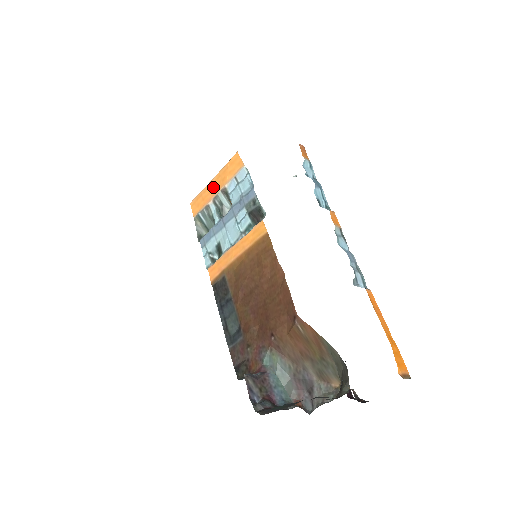
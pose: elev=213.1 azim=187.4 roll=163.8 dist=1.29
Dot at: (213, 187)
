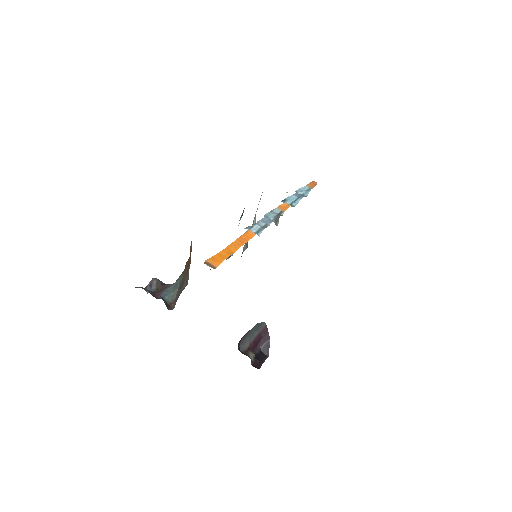
Dot at: occluded
